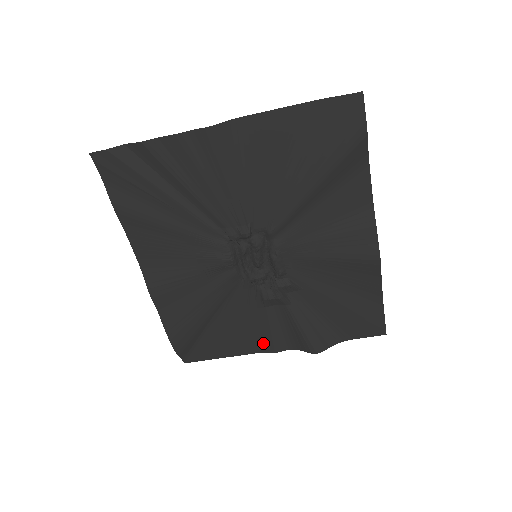
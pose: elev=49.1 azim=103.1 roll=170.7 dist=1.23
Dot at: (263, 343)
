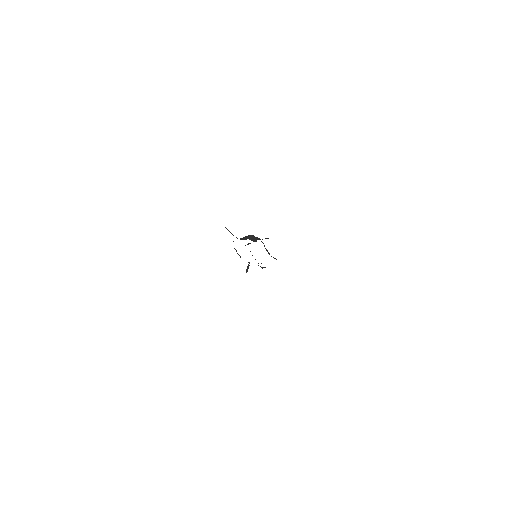
Dot at: occluded
